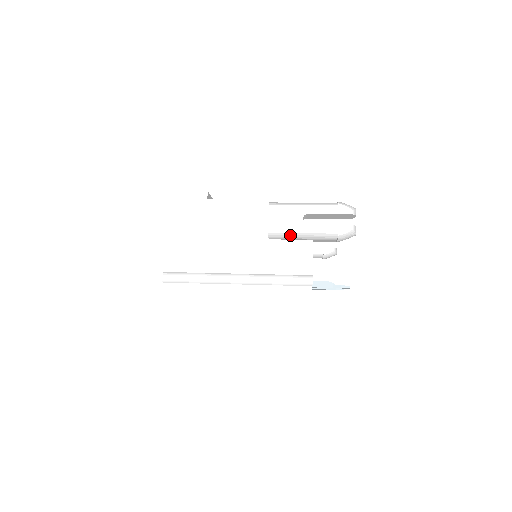
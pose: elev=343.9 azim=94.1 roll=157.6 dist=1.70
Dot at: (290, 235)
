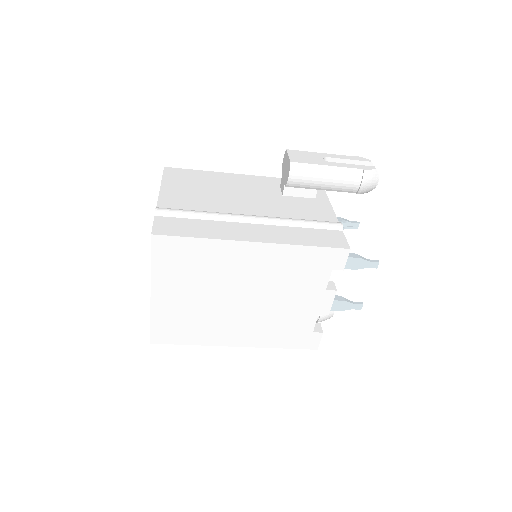
Dot at: (313, 168)
